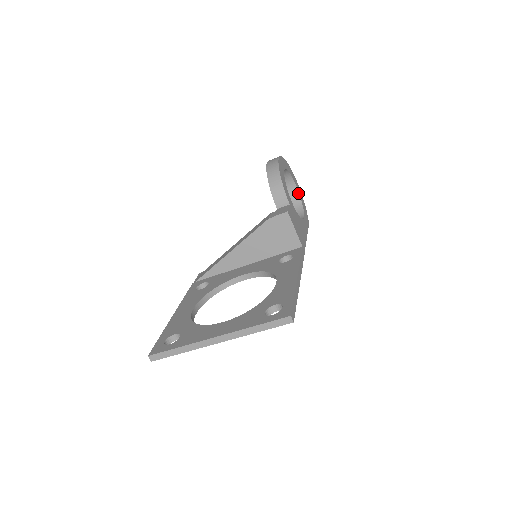
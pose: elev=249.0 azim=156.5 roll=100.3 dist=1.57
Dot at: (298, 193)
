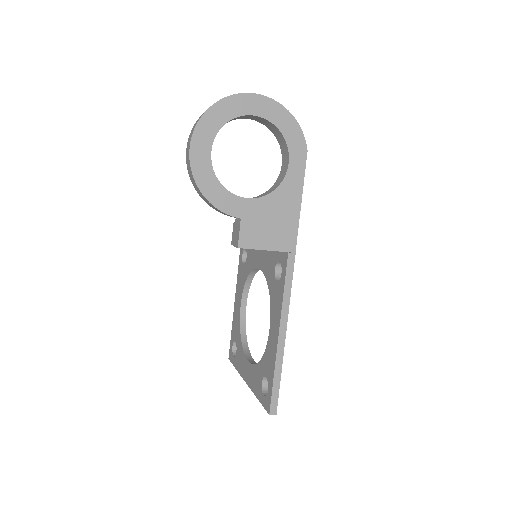
Dot at: (264, 119)
